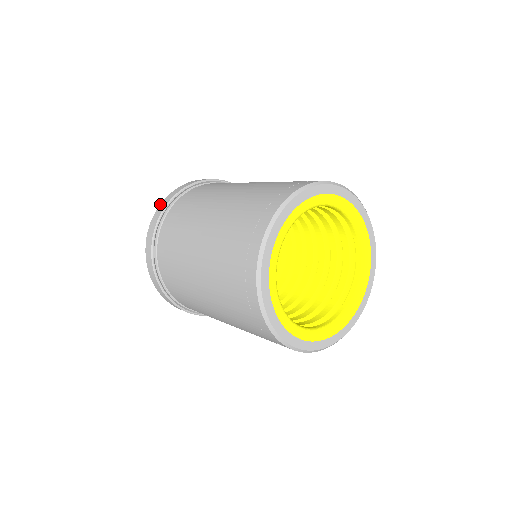
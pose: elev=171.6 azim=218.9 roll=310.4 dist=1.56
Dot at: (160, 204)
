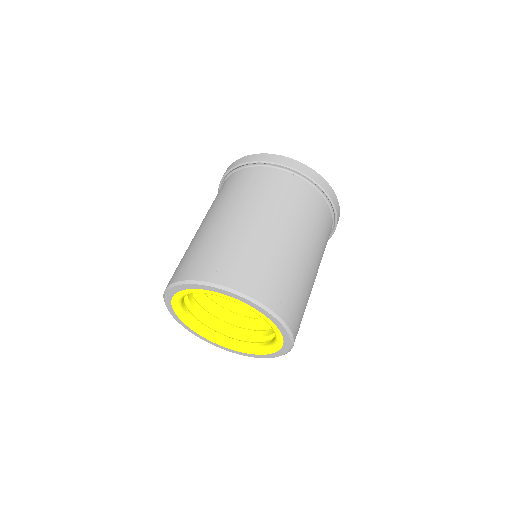
Dot at: (254, 154)
